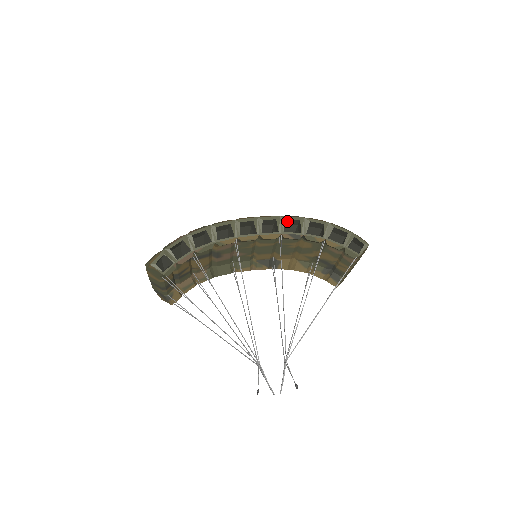
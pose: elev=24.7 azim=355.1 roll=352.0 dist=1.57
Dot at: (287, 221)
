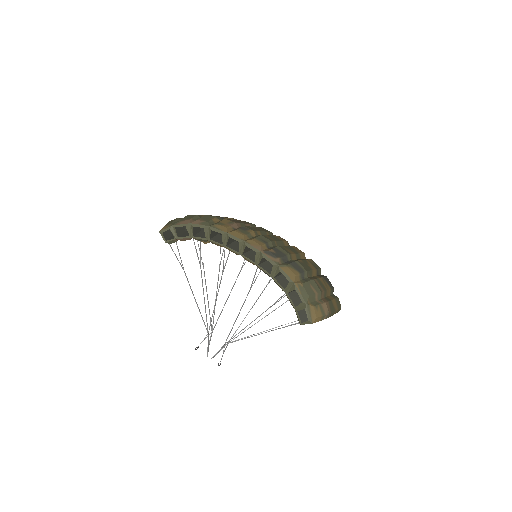
Dot at: occluded
